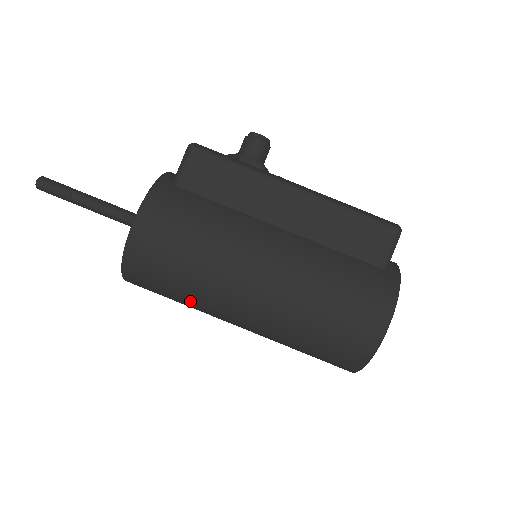
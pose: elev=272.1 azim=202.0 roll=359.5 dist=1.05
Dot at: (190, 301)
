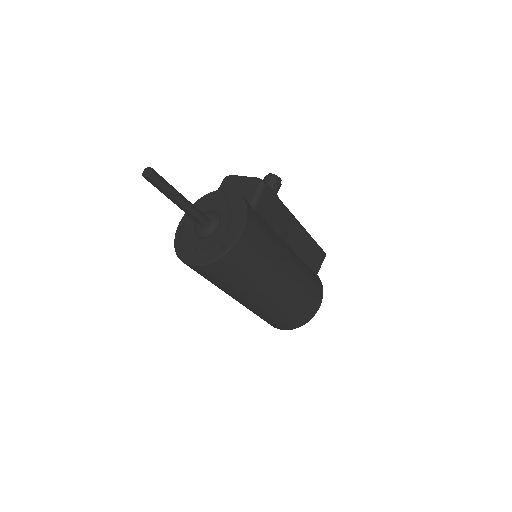
Dot at: (237, 287)
